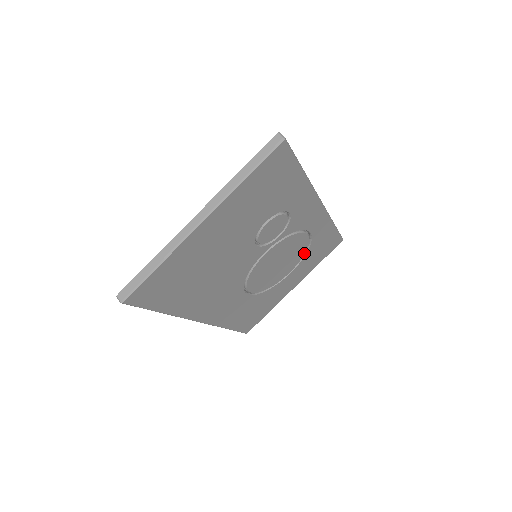
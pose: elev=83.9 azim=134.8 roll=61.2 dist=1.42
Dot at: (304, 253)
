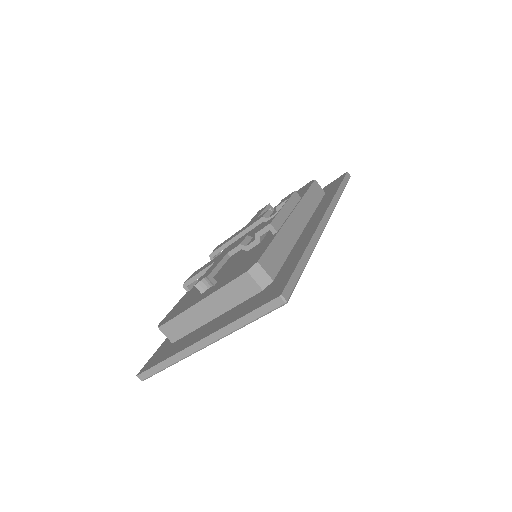
Dot at: occluded
